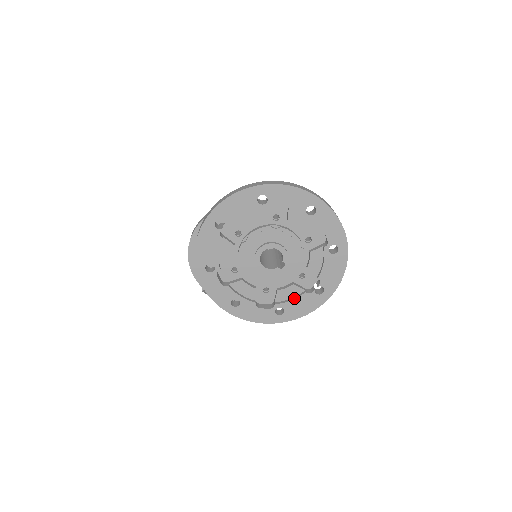
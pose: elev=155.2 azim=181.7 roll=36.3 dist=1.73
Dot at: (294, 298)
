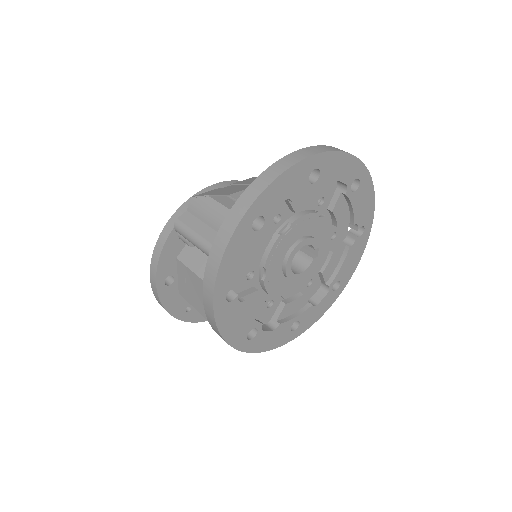
Dot at: (342, 262)
